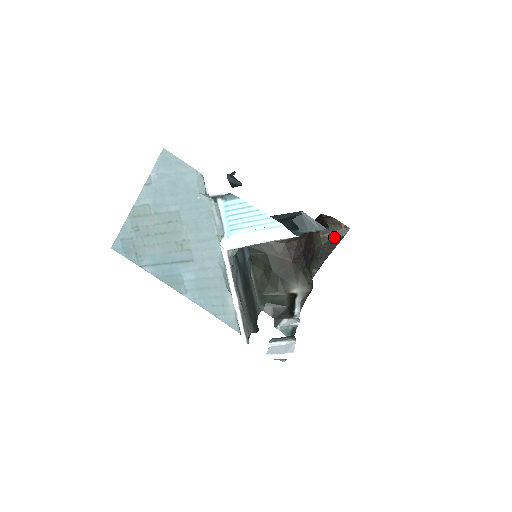
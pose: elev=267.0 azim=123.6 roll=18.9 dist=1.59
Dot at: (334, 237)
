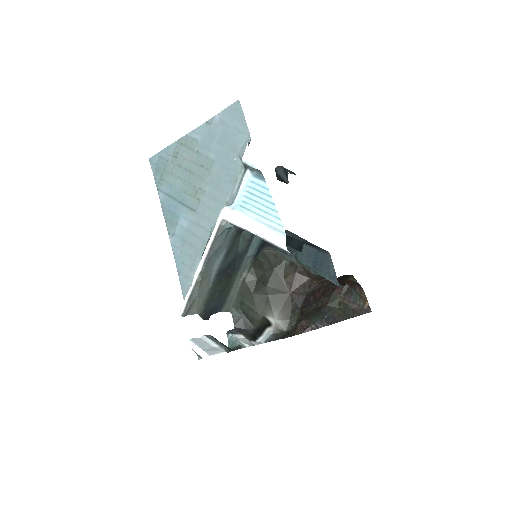
Dot at: (351, 308)
